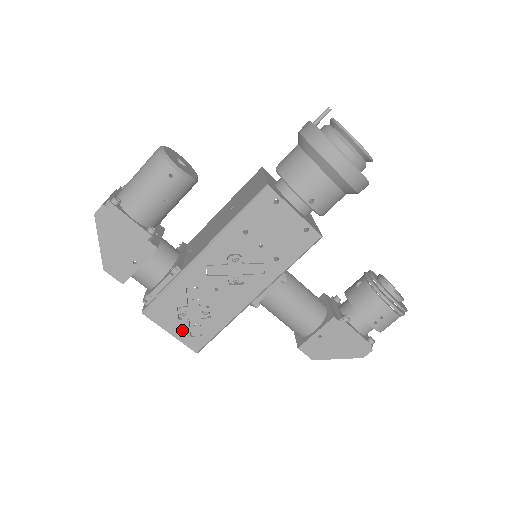
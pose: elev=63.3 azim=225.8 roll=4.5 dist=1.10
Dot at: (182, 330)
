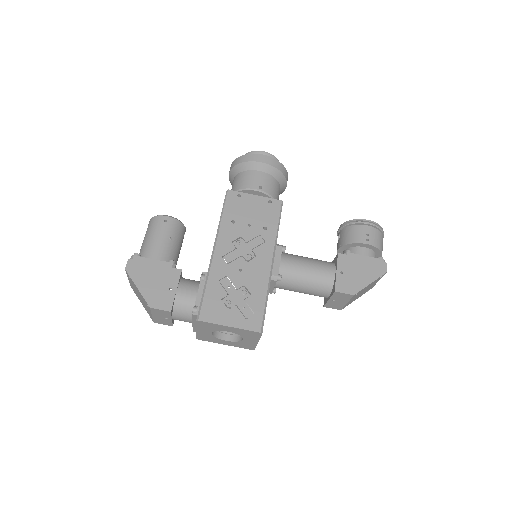
Dot at: (236, 318)
